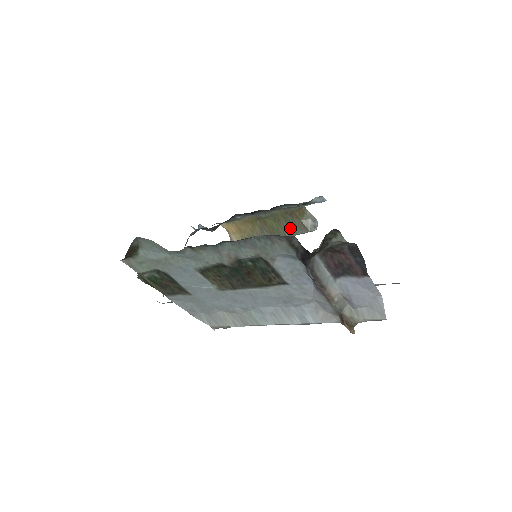
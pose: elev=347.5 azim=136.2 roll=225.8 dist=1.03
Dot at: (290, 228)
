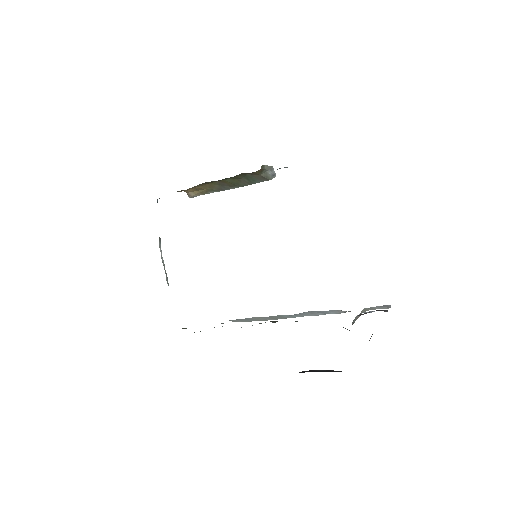
Dot at: (250, 181)
